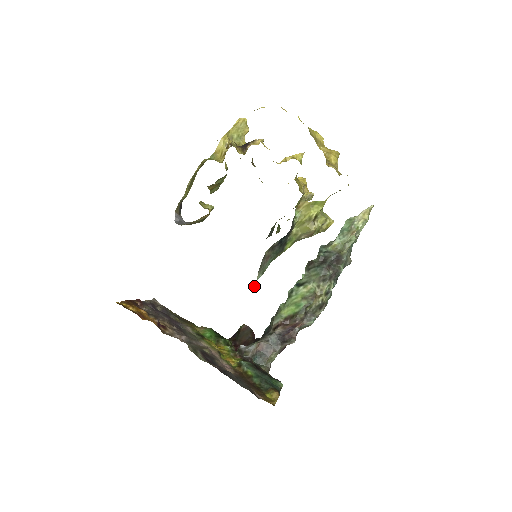
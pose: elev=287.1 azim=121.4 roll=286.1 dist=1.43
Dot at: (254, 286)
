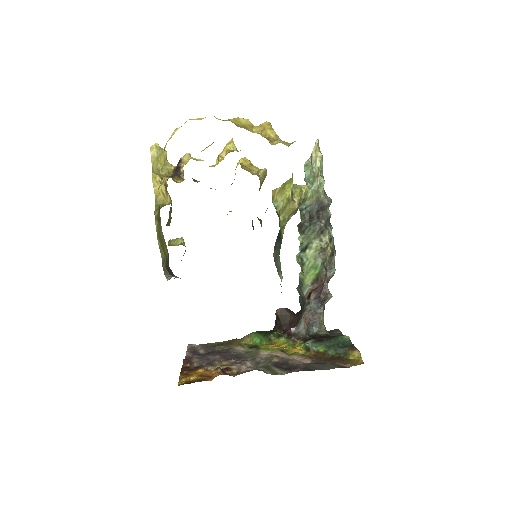
Dot at: occluded
